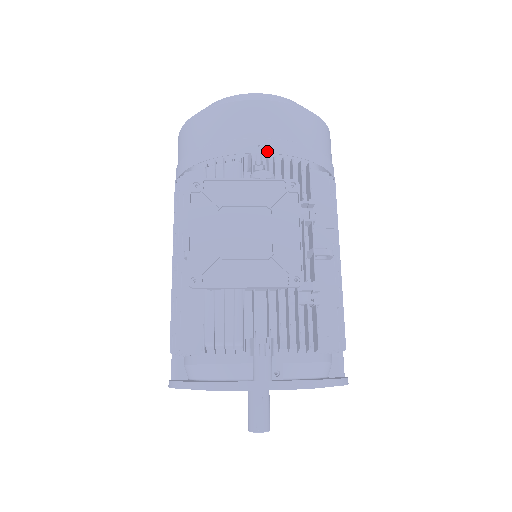
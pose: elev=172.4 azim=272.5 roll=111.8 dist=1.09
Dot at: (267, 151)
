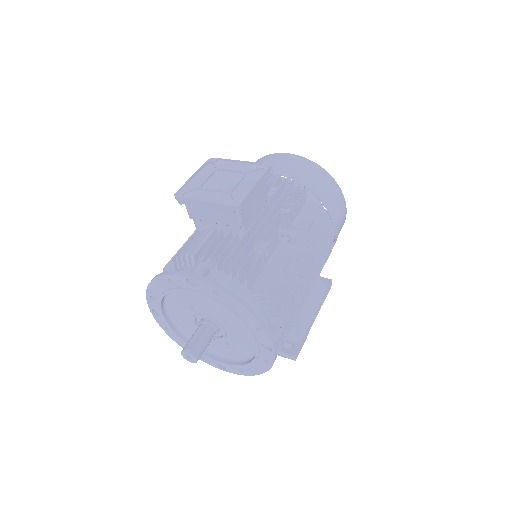
Dot at: (276, 173)
